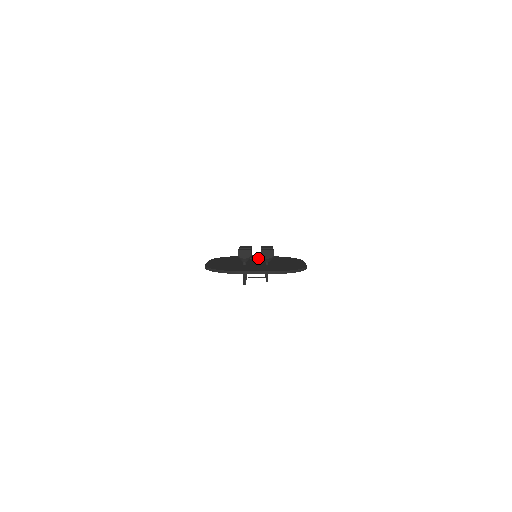
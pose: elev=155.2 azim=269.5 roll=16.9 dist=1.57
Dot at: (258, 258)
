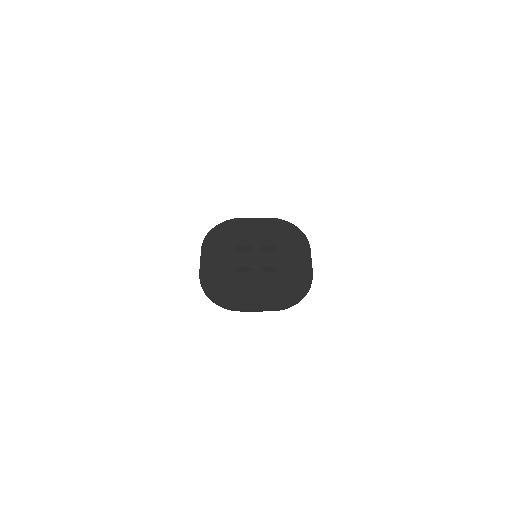
Dot at: occluded
